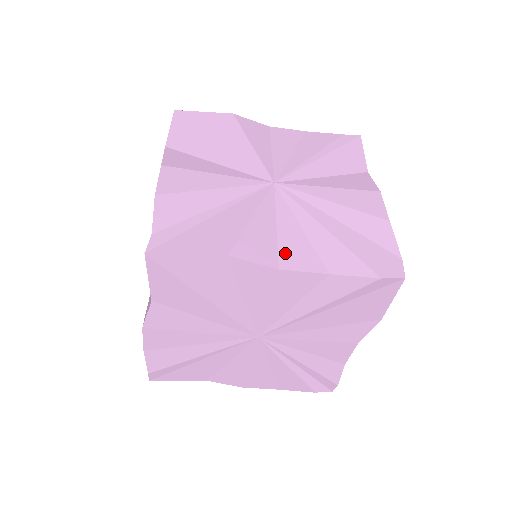
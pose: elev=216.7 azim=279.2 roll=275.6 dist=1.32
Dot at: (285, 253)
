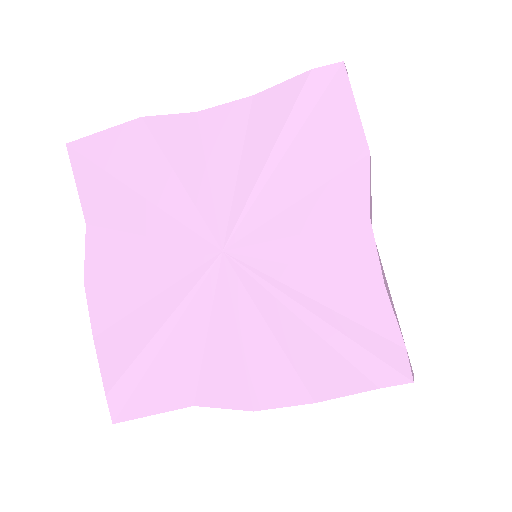
Dot at: occluded
